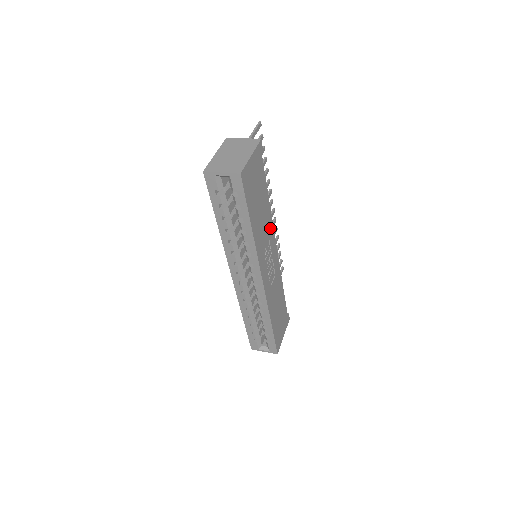
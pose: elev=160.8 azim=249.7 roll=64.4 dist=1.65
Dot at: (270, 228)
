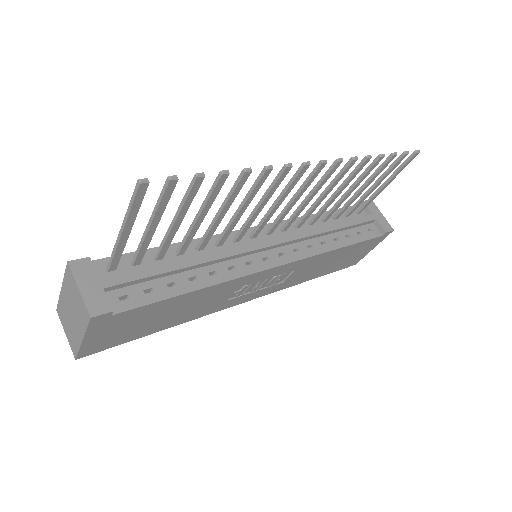
Dot at: (232, 284)
